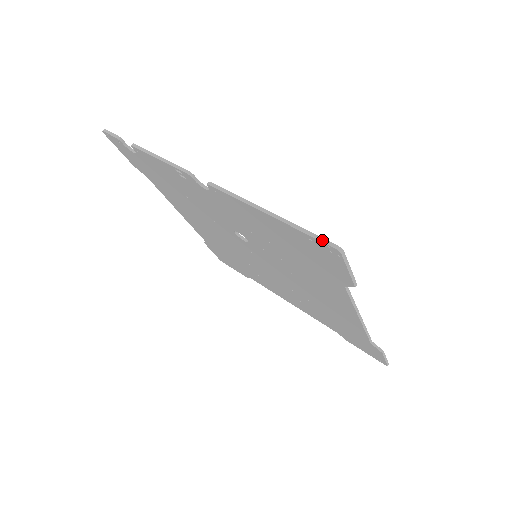
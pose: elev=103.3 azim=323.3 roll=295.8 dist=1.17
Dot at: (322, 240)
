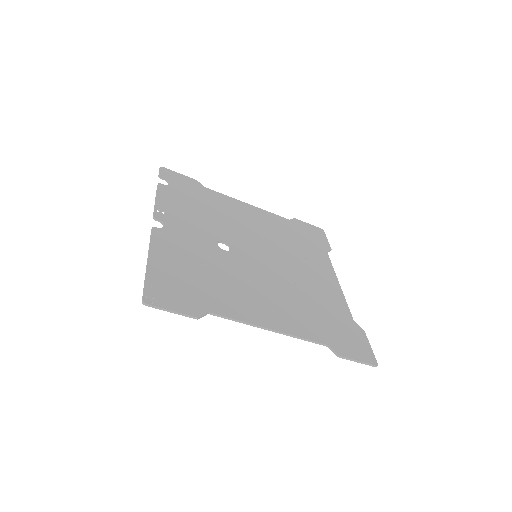
Dot at: (143, 293)
